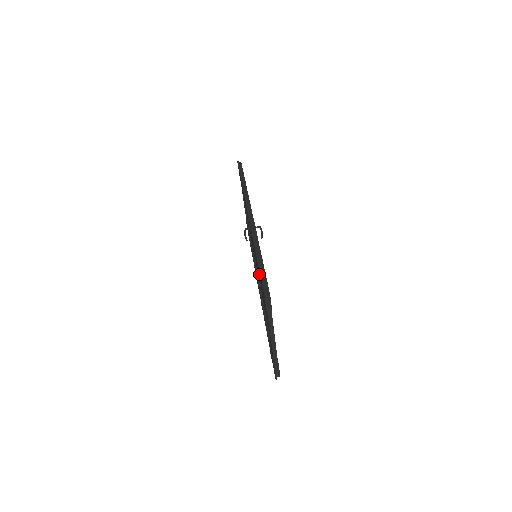
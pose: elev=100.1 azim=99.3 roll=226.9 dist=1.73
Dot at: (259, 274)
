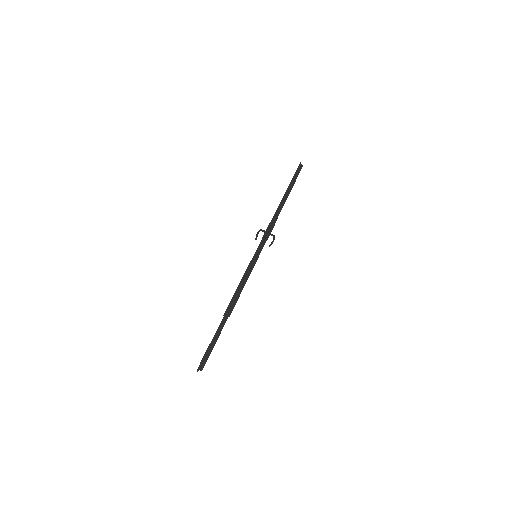
Dot at: occluded
